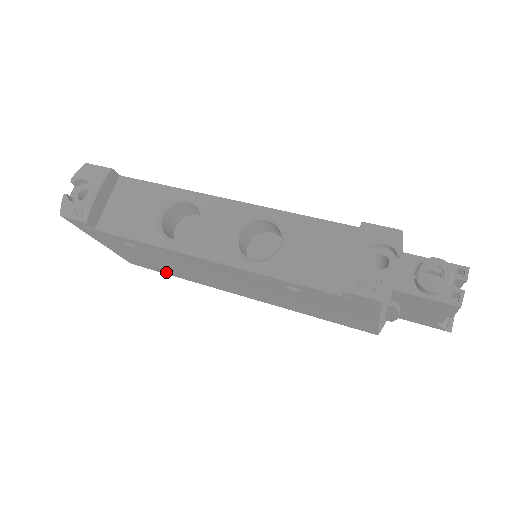
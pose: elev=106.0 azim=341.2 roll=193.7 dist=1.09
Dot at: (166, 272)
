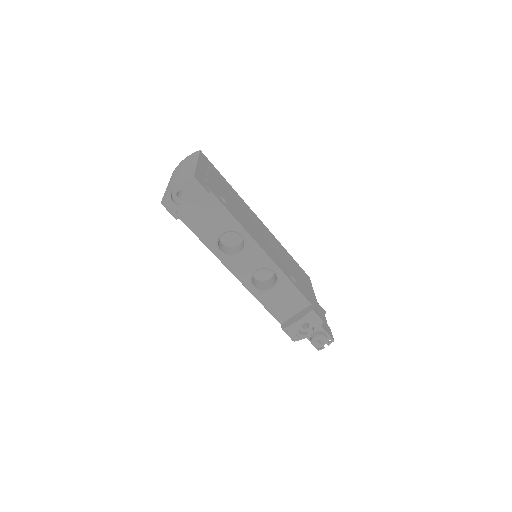
Dot at: occluded
